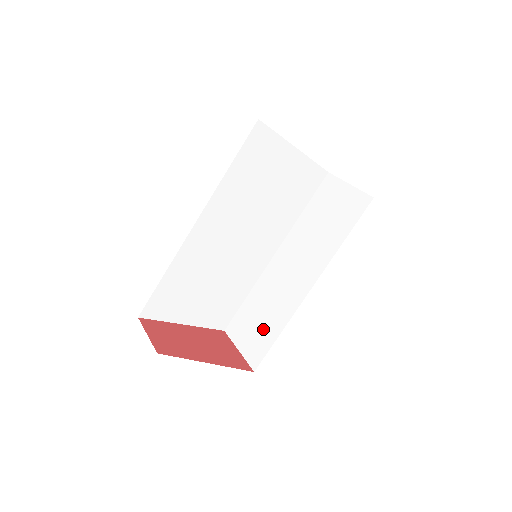
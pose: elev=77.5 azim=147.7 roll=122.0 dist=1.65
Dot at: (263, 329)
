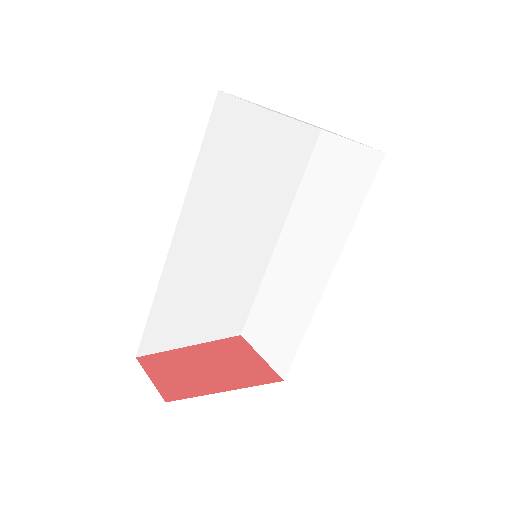
Dot at: (283, 330)
